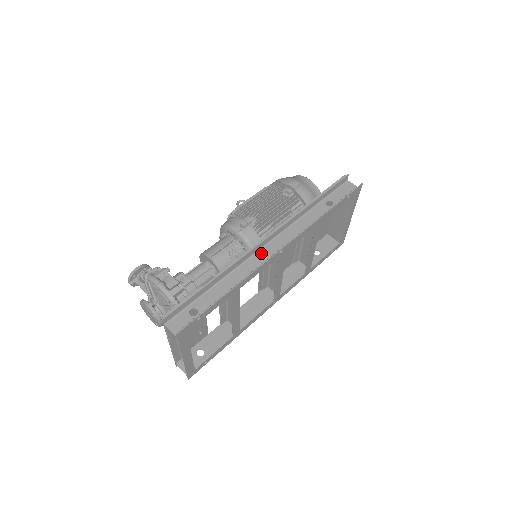
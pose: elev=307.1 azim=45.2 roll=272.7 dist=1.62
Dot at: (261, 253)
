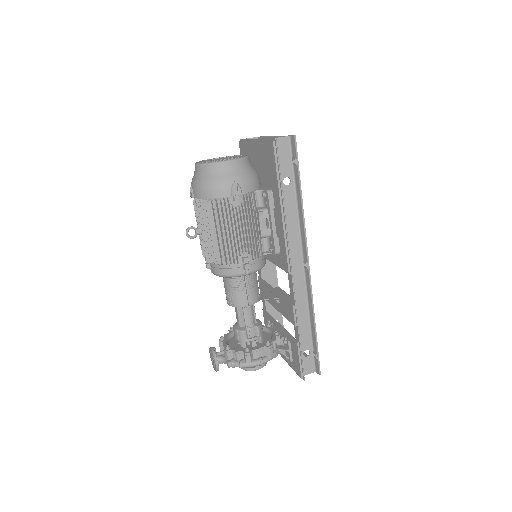
Dot at: (294, 278)
